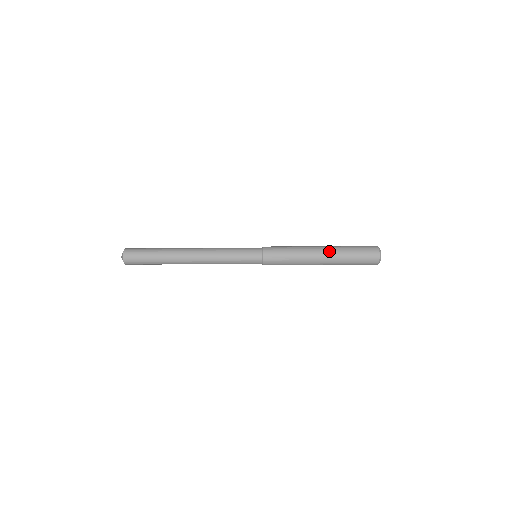
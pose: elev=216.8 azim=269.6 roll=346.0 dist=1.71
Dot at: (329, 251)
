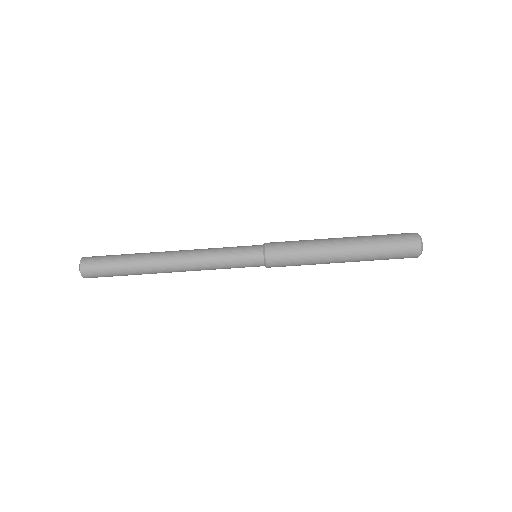
Dot at: (353, 242)
